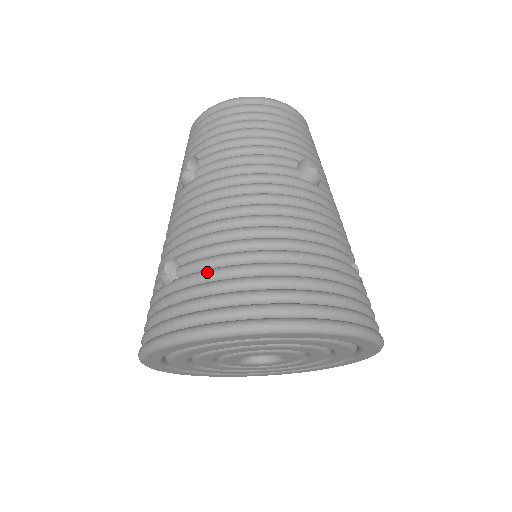
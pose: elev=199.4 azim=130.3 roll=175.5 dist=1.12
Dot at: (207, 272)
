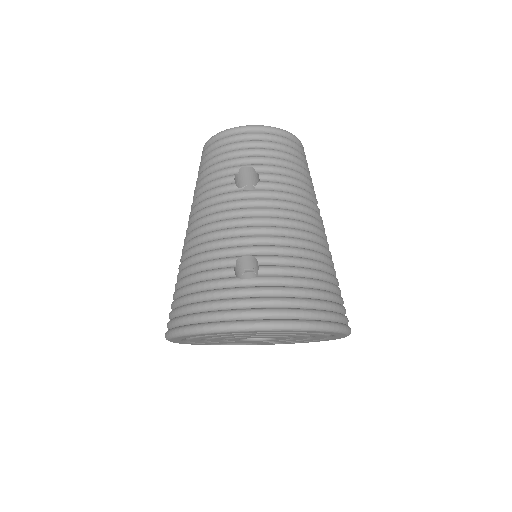
Dot at: (292, 279)
